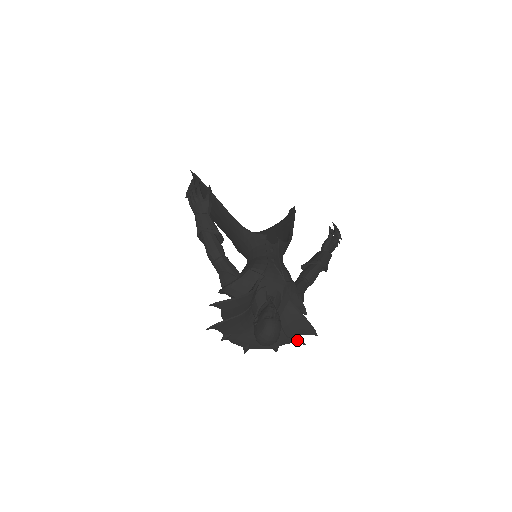
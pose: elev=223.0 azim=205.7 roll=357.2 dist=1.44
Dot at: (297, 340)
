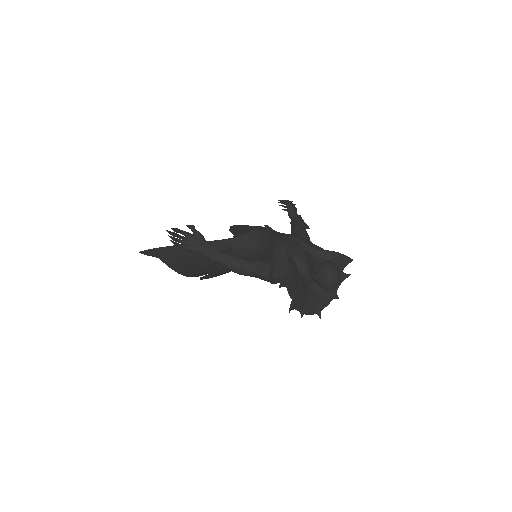
Dot at: (344, 276)
